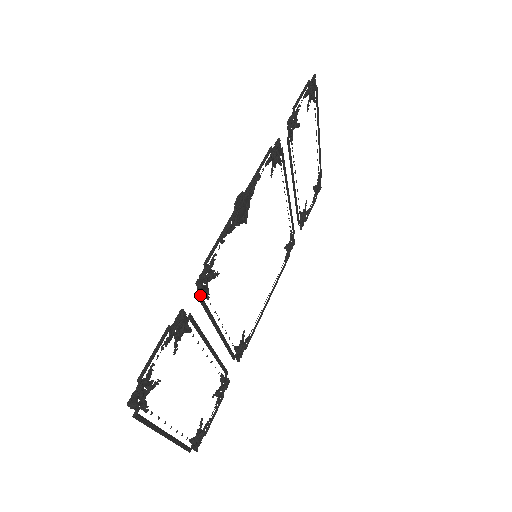
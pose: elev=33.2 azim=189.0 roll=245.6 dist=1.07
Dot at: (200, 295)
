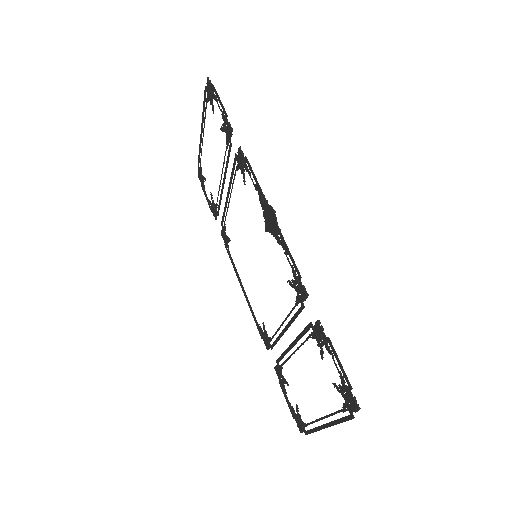
Dot at: (303, 304)
